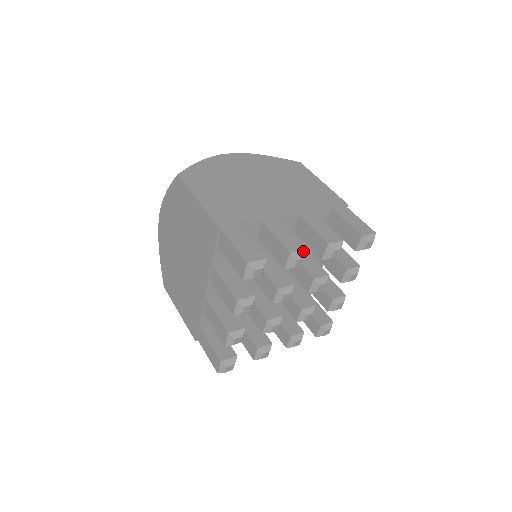
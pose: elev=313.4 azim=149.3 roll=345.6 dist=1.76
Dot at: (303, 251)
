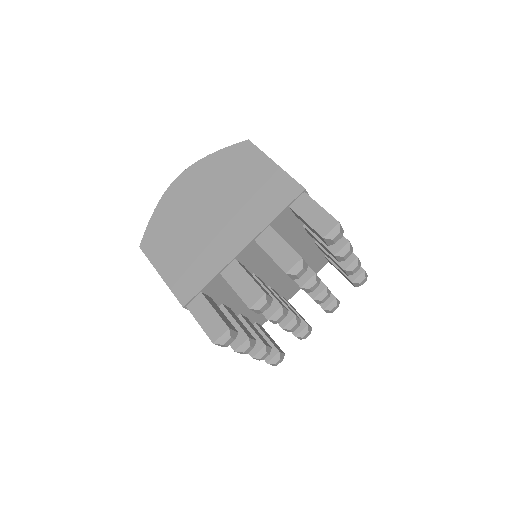
Dot at: (262, 298)
